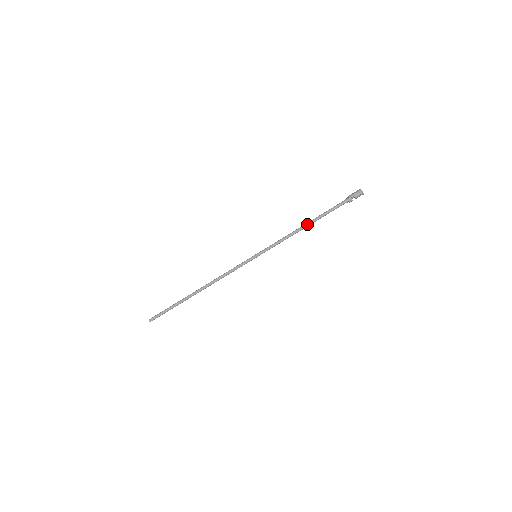
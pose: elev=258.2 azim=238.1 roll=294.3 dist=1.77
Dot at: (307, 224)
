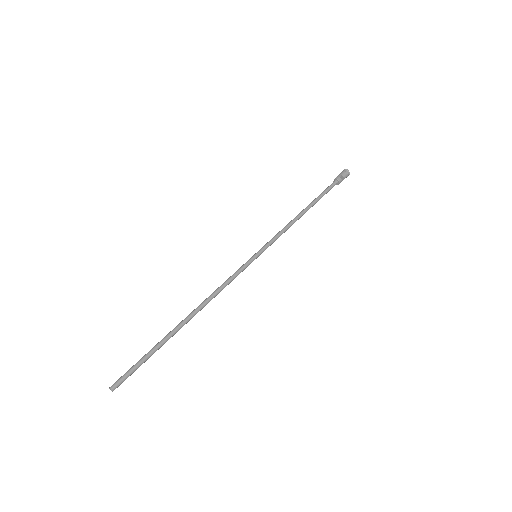
Dot at: (304, 209)
